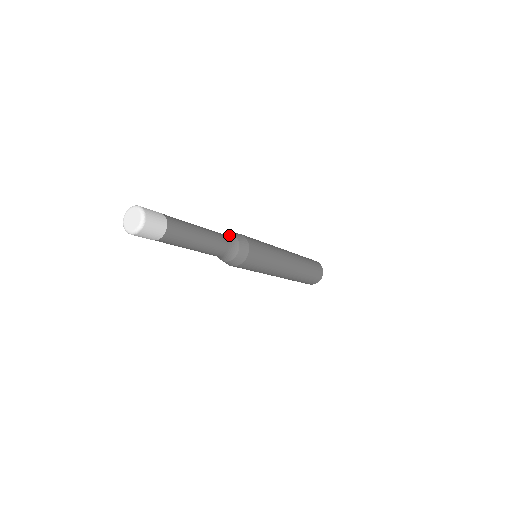
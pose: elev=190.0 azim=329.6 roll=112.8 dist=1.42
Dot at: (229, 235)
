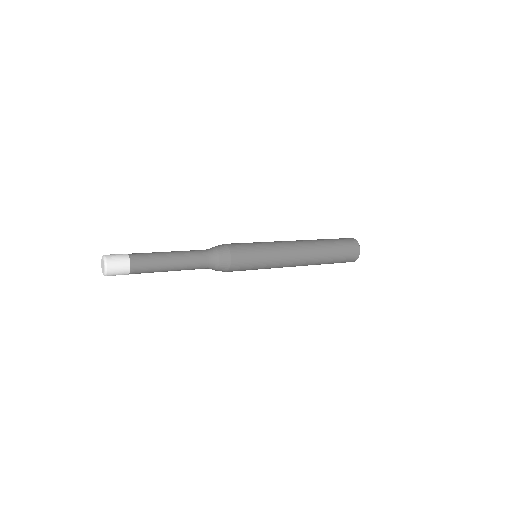
Dot at: (210, 249)
